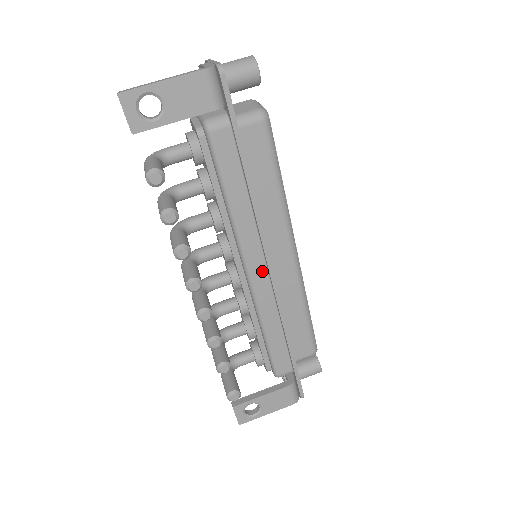
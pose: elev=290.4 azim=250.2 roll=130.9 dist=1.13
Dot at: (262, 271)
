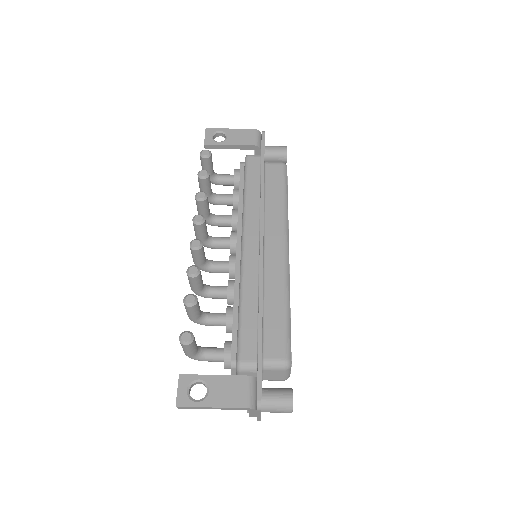
Dot at: (255, 247)
